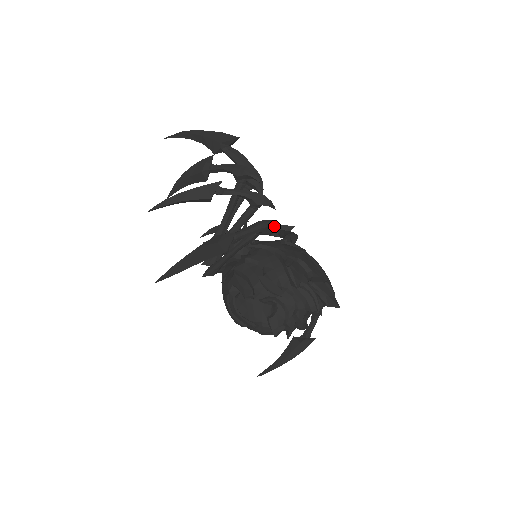
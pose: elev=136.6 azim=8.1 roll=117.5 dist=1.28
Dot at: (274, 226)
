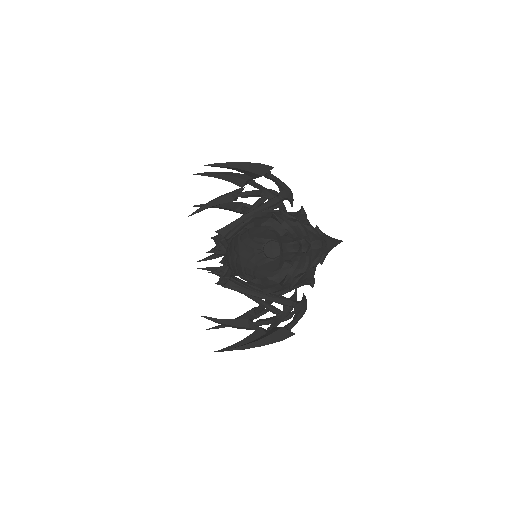
Dot at: occluded
